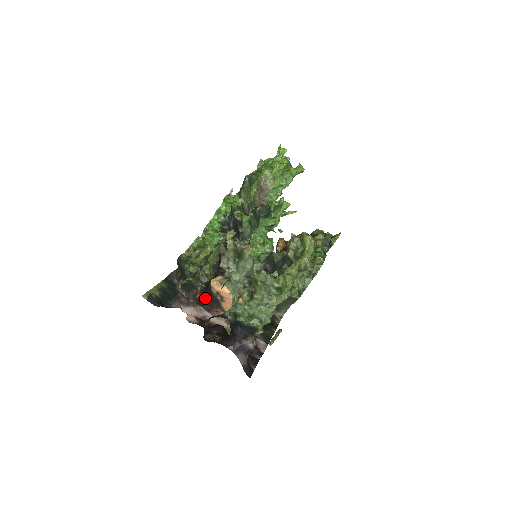
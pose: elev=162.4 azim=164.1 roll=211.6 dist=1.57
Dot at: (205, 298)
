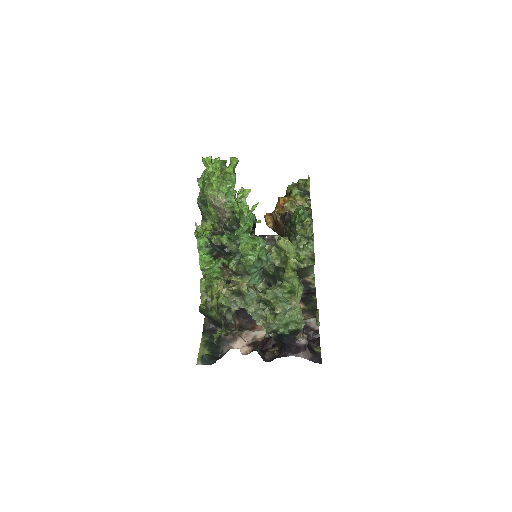
Dot at: (244, 319)
